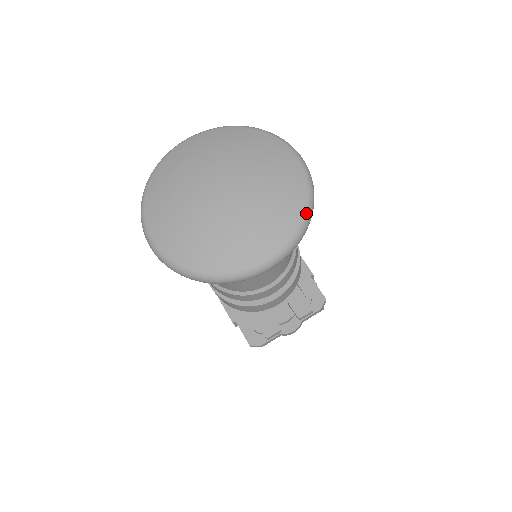
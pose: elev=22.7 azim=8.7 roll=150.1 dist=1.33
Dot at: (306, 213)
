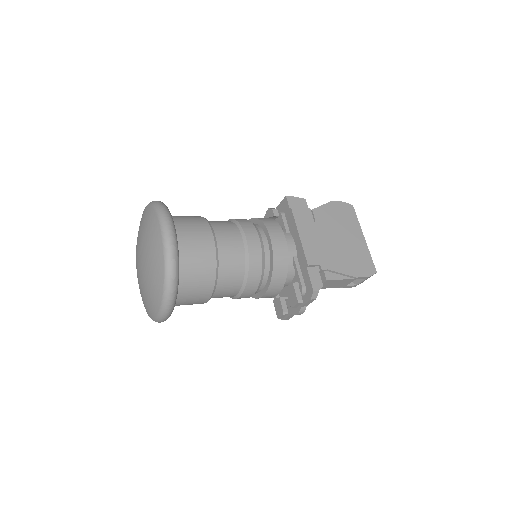
Dot at: (165, 286)
